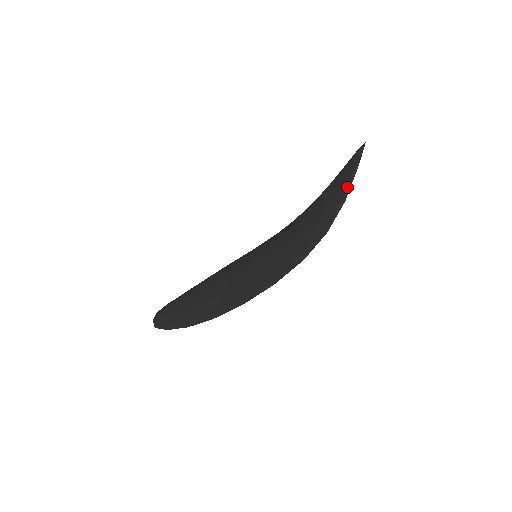
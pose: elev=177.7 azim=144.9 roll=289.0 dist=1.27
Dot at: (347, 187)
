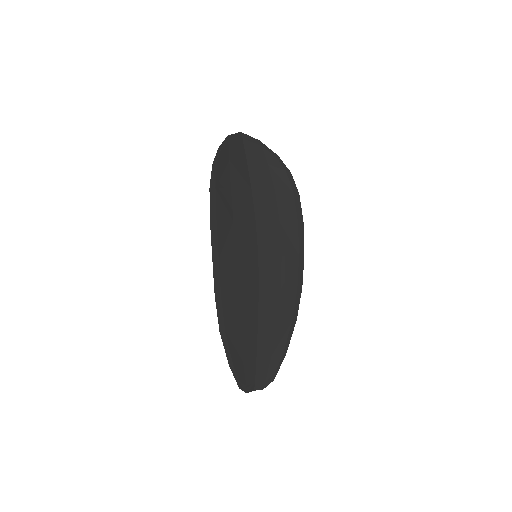
Dot at: (223, 146)
